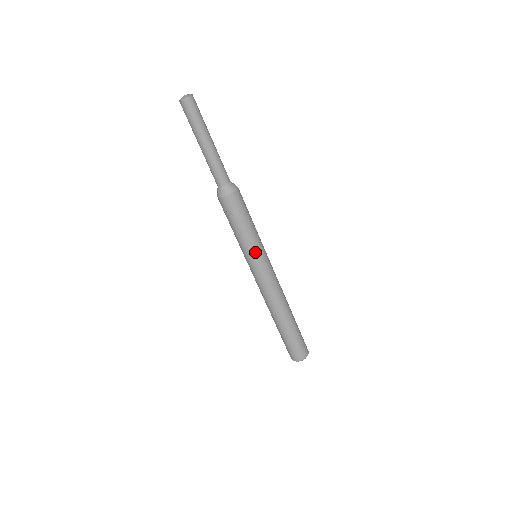
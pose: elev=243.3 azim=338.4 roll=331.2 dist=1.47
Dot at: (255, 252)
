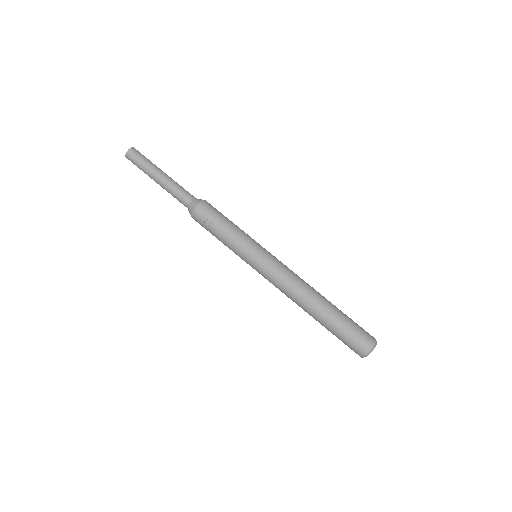
Dot at: (250, 246)
